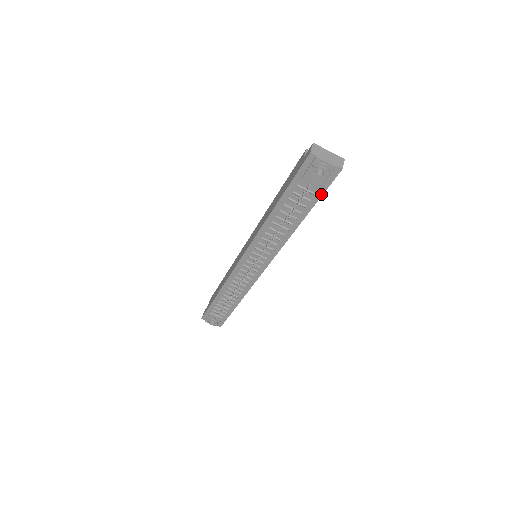
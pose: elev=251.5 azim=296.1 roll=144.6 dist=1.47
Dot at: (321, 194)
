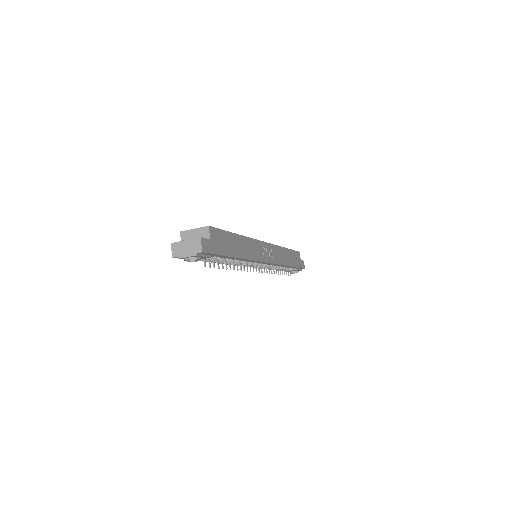
Dot at: (218, 255)
